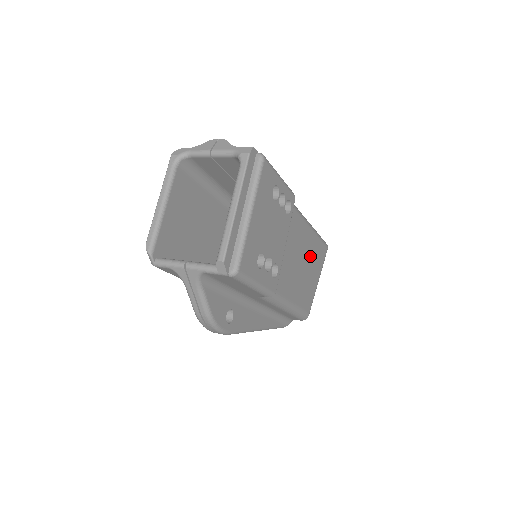
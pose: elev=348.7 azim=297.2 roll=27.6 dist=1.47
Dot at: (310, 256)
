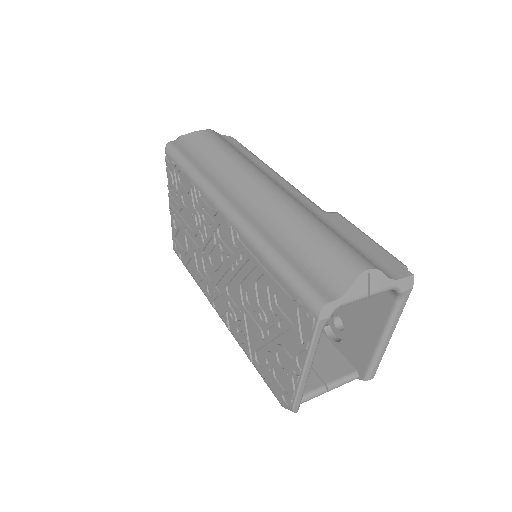
Dot at: occluded
